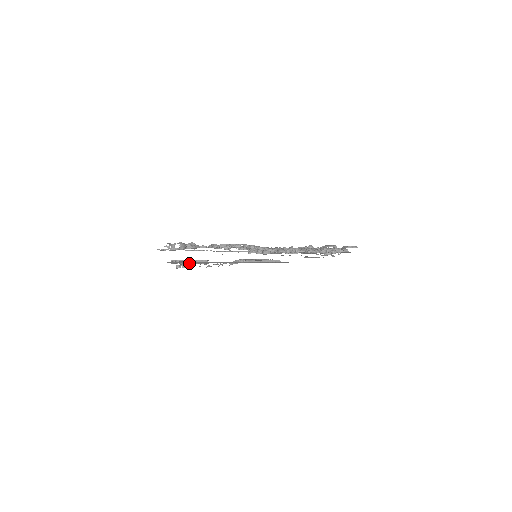
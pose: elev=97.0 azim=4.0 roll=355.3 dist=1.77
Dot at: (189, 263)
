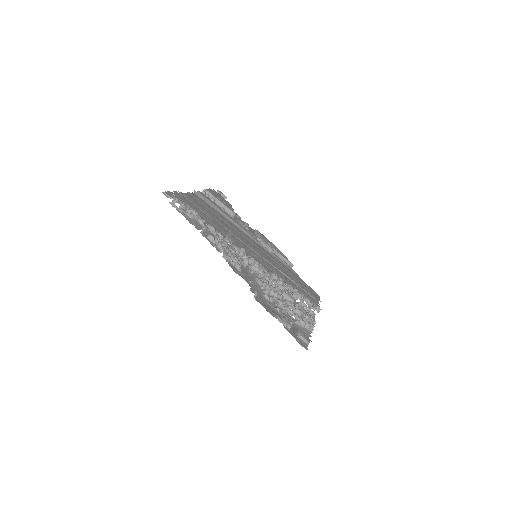
Dot at: (217, 204)
